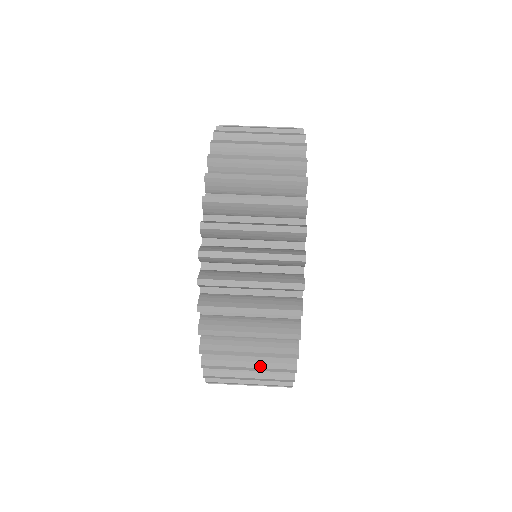
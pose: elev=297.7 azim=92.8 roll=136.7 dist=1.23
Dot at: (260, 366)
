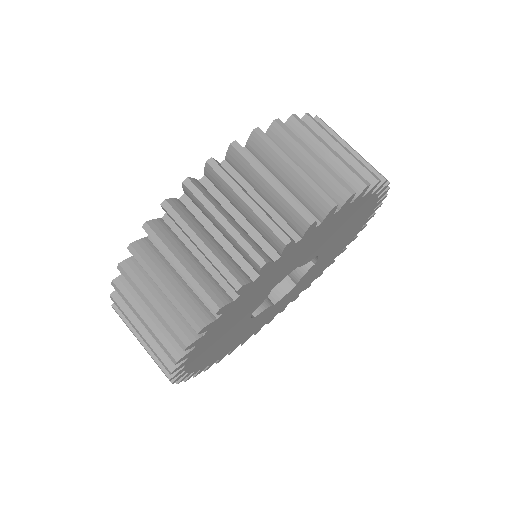
Dot at: (148, 349)
